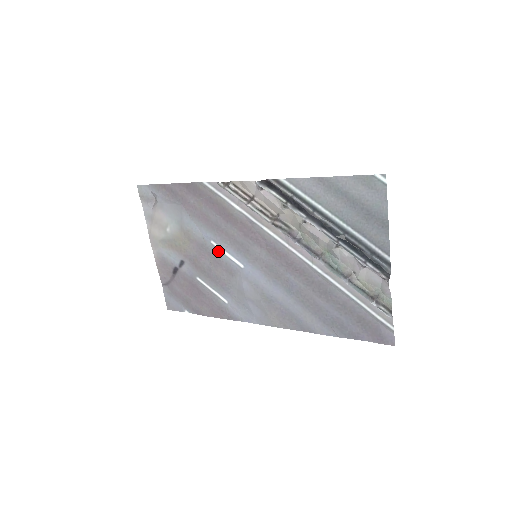
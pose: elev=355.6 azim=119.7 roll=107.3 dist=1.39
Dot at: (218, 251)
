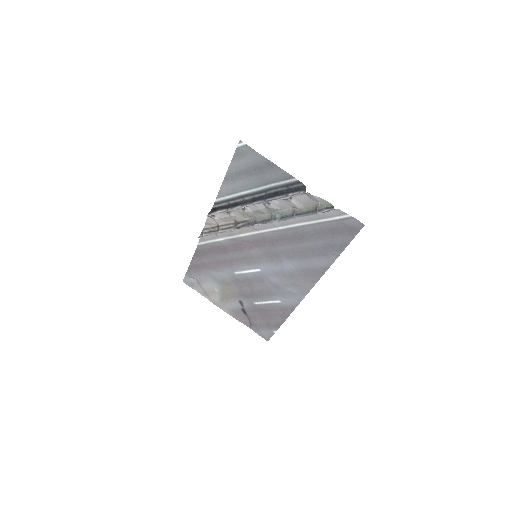
Dot at: (243, 275)
